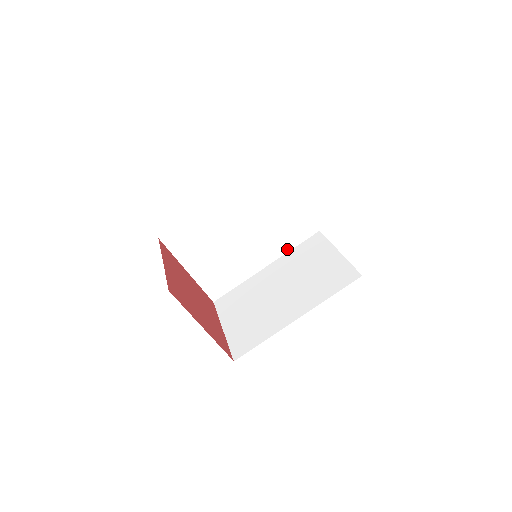
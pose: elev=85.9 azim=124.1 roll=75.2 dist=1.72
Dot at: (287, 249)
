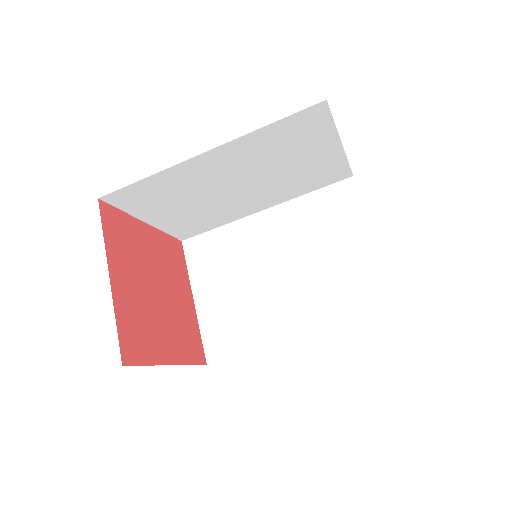
Dot at: (298, 194)
